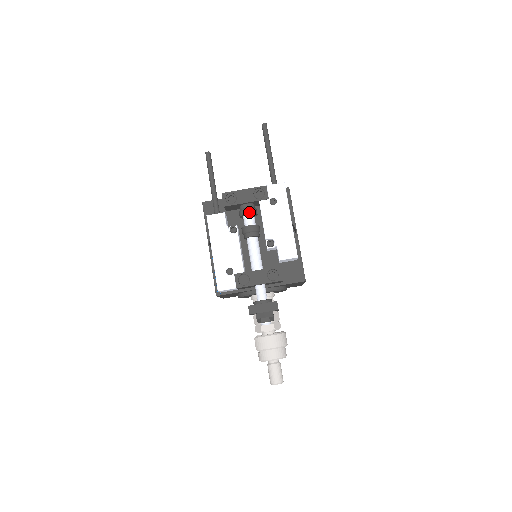
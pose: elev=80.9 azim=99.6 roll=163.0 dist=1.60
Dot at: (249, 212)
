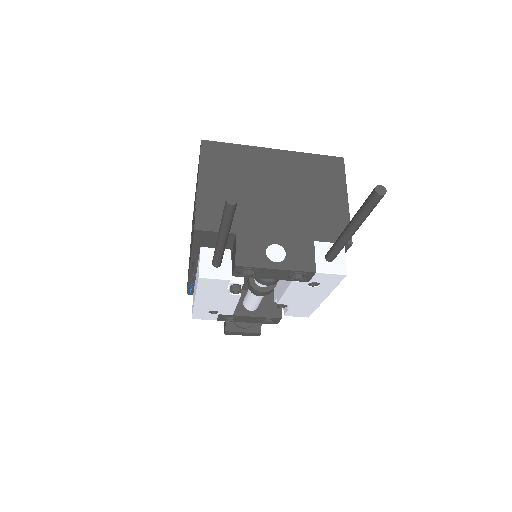
Dot at: (269, 284)
